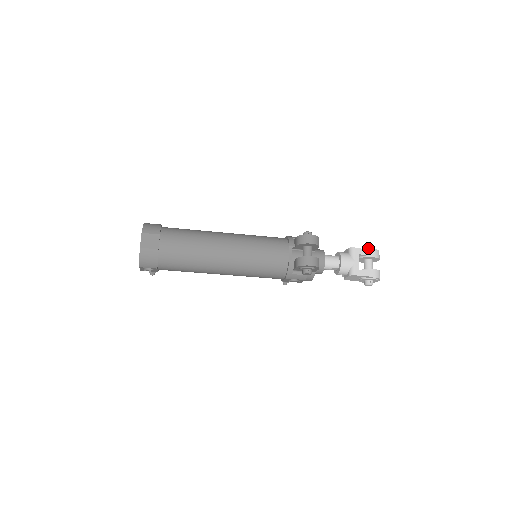
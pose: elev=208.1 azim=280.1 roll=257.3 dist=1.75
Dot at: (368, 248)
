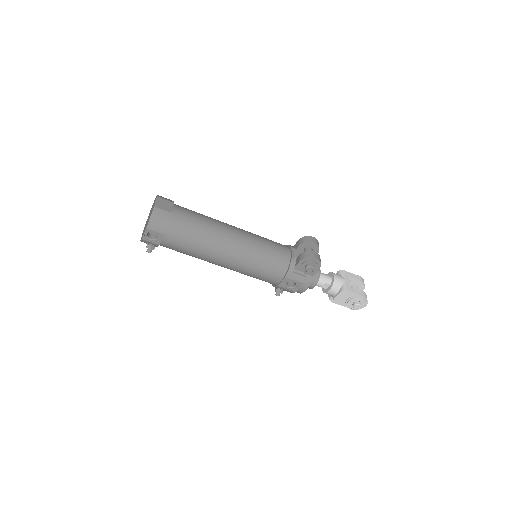
Dot at: (355, 275)
